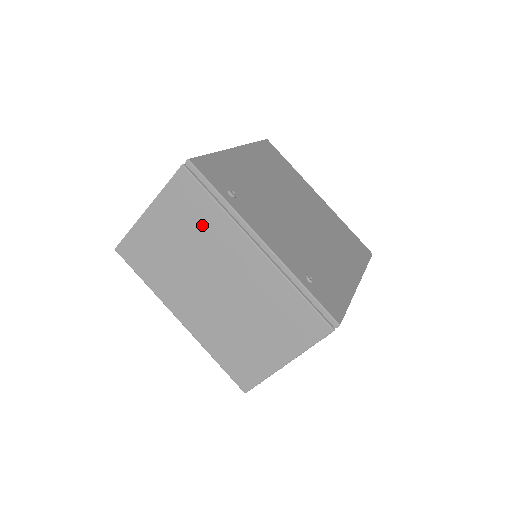
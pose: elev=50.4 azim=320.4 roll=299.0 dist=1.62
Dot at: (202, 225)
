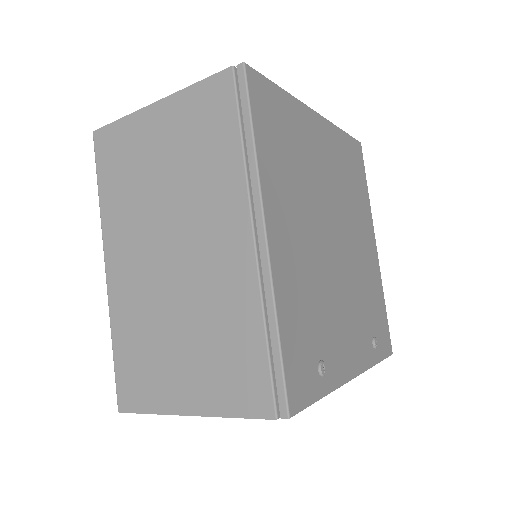
Dot at: occluded
